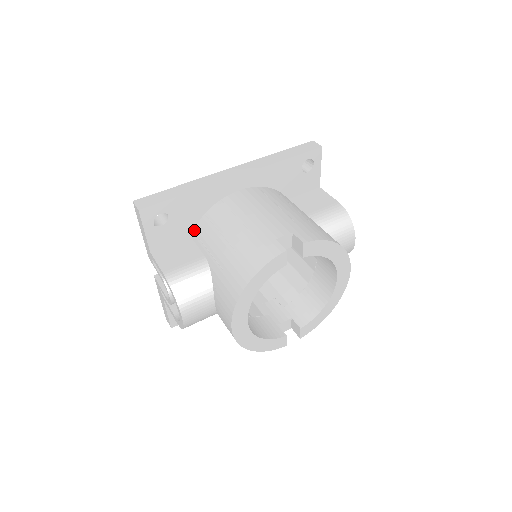
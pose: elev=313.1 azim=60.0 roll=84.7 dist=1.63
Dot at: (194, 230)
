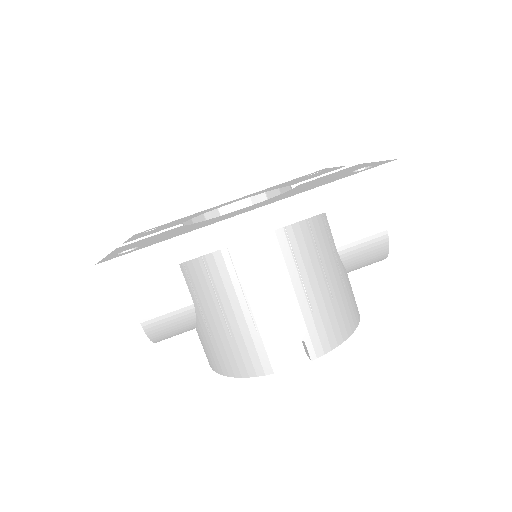
Dot at: occluded
